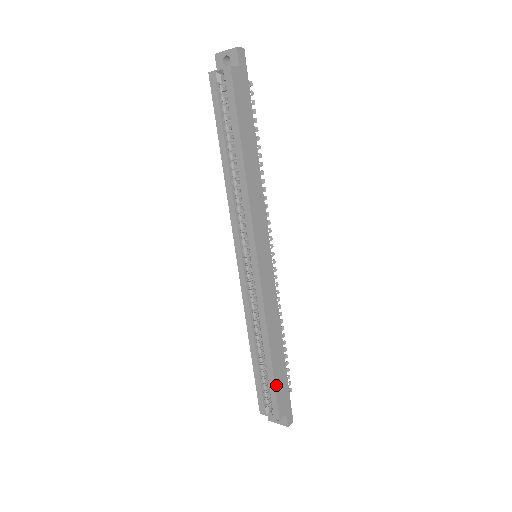
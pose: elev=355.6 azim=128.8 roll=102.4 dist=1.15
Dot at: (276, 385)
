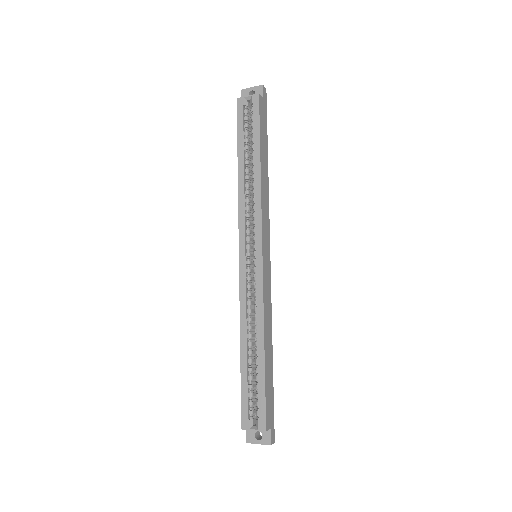
Dot at: (266, 388)
